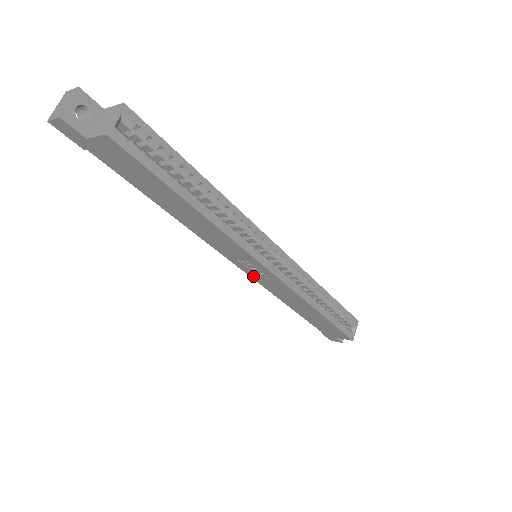
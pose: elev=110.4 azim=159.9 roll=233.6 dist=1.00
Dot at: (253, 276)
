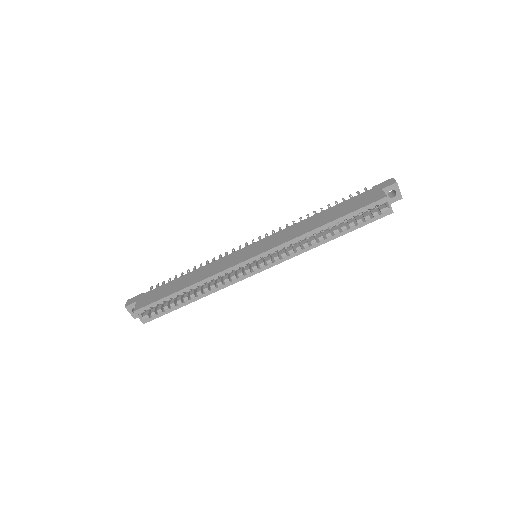
Dot at: occluded
